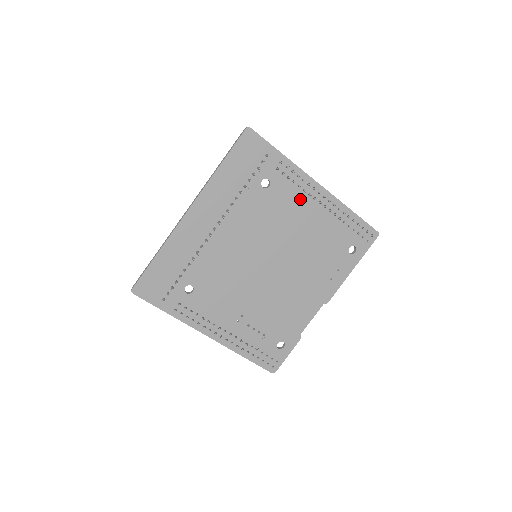
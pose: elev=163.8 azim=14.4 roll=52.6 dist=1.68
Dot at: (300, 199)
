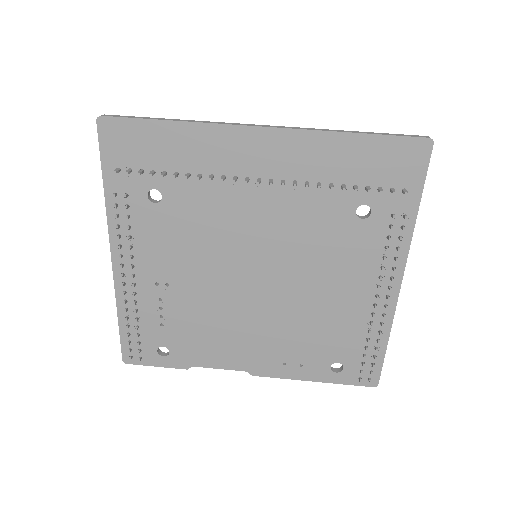
Dot at: (367, 269)
